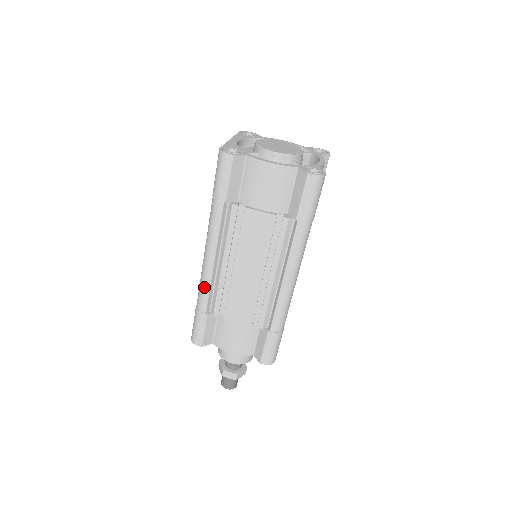
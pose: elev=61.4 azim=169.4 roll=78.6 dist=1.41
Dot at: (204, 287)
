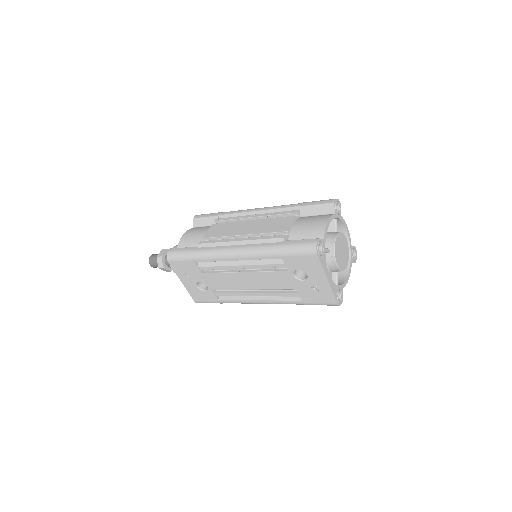
Dot at: occluded
